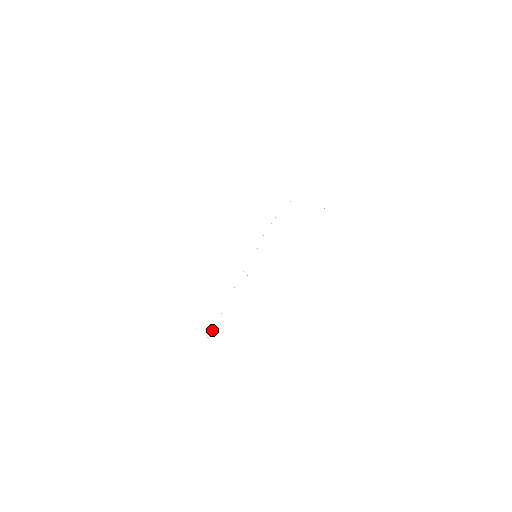
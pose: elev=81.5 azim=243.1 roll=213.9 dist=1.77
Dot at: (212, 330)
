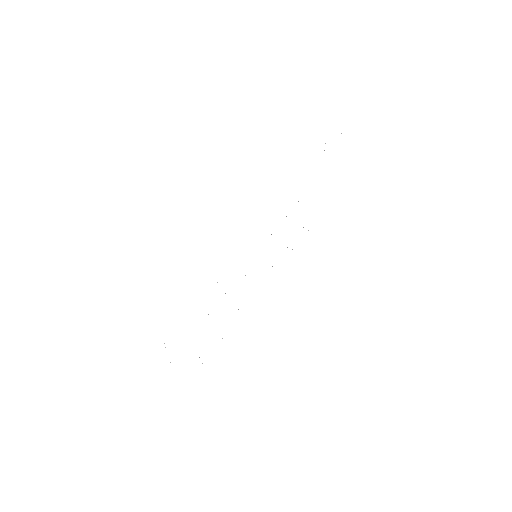
Dot at: occluded
